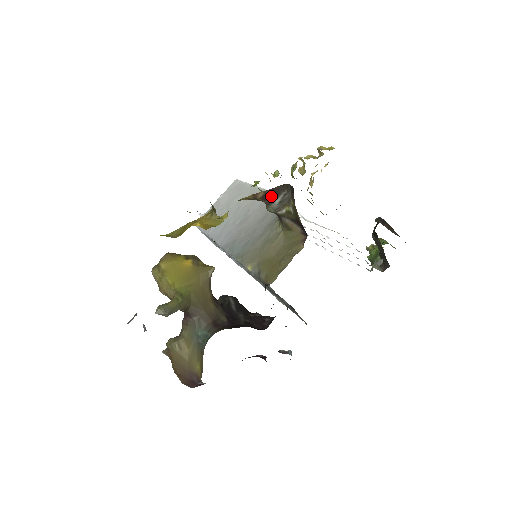
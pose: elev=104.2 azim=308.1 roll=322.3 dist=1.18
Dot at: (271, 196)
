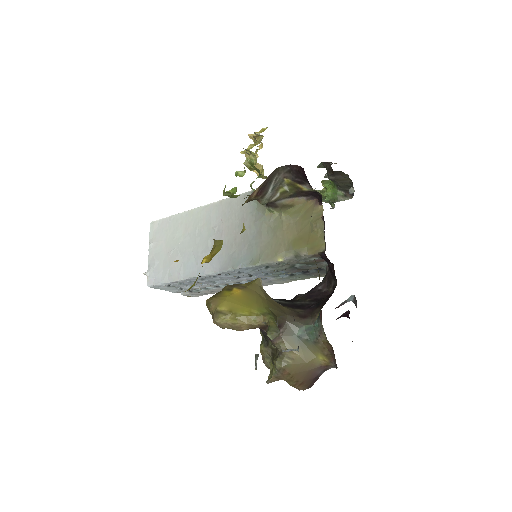
Dot at: (264, 188)
